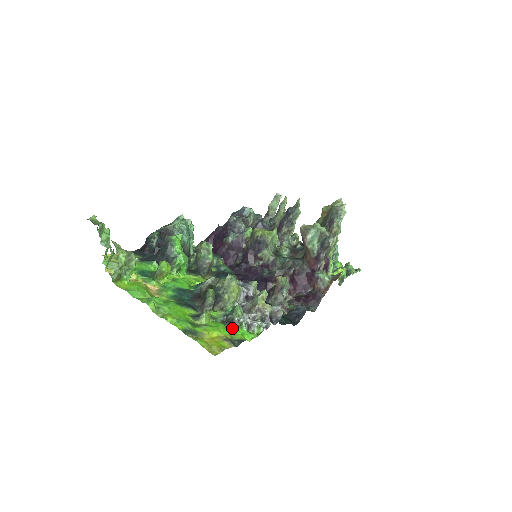
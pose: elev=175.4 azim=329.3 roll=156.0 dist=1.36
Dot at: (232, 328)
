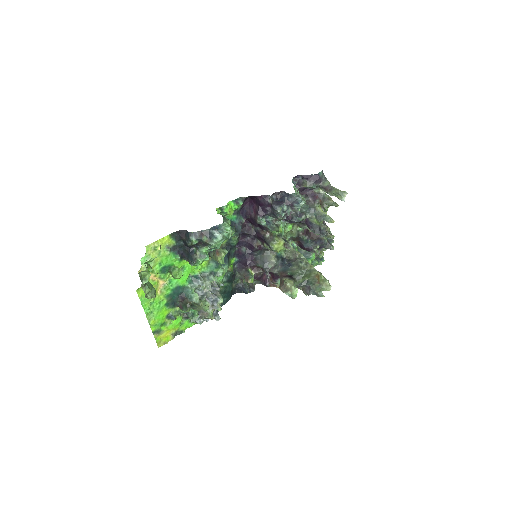
Dot at: (184, 322)
